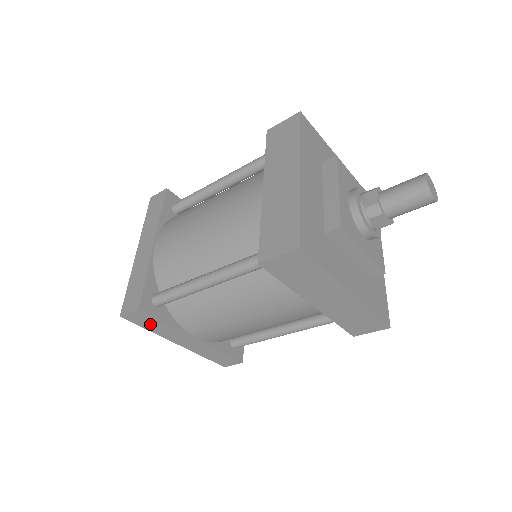
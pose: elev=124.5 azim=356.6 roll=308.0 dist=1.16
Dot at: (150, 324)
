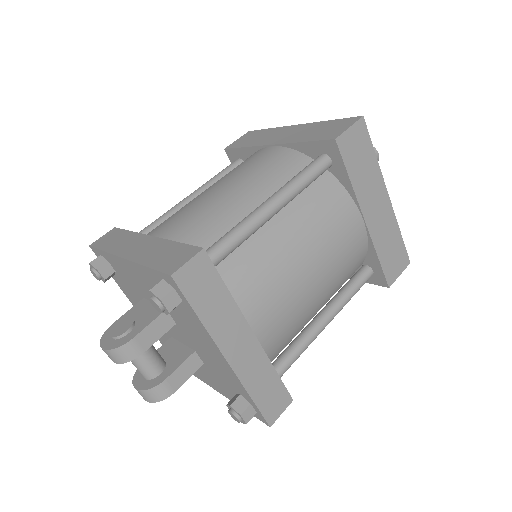
Dot at: (206, 295)
